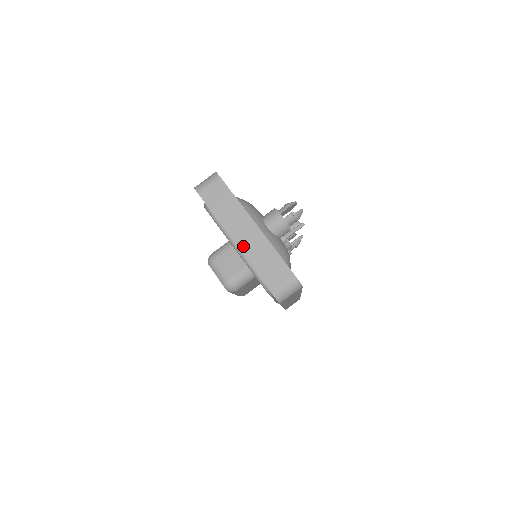
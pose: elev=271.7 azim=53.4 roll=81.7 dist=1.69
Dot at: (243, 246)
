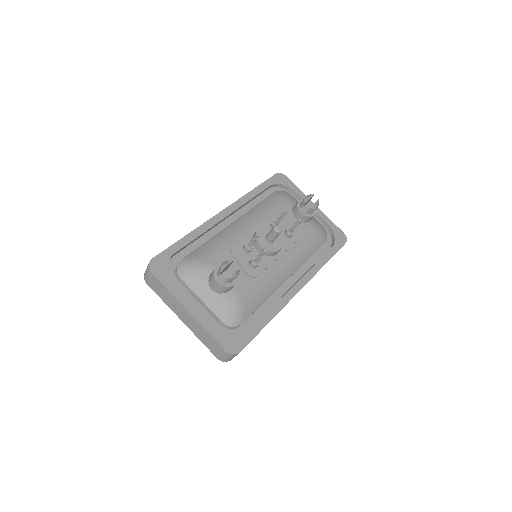
Dot at: (187, 324)
